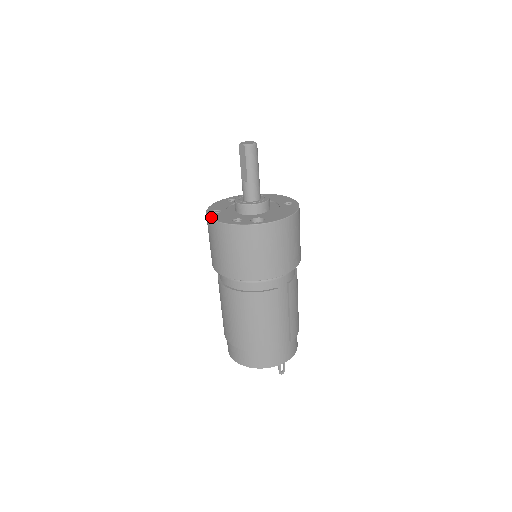
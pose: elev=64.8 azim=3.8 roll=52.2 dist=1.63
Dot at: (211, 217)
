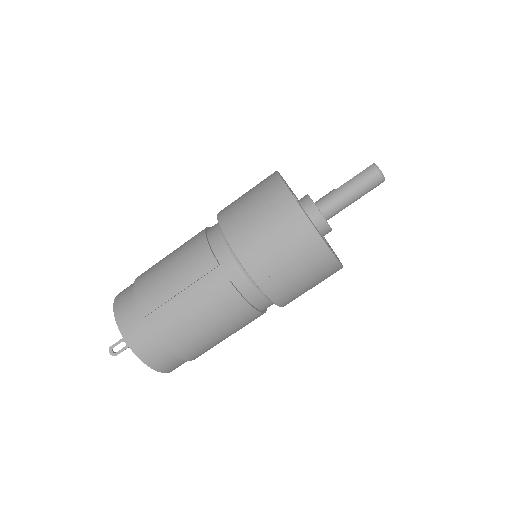
Dot at: occluded
